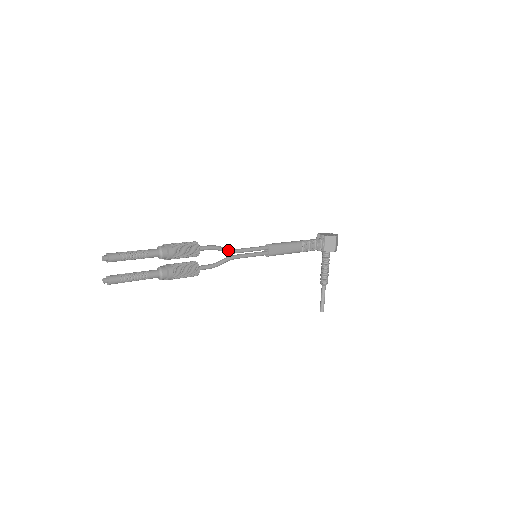
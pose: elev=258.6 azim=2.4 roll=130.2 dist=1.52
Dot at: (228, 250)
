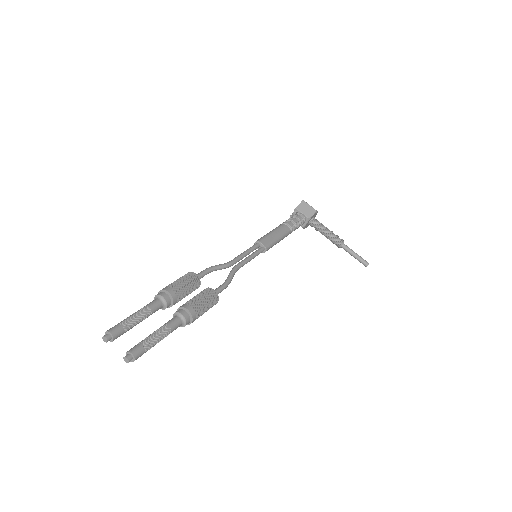
Dot at: (224, 264)
